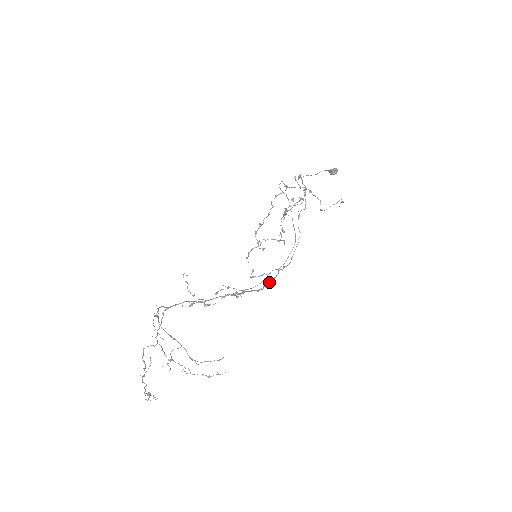
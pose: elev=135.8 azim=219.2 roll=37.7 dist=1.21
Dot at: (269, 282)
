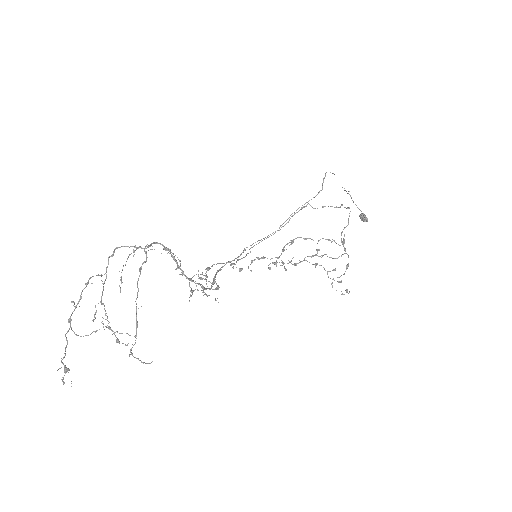
Dot at: occluded
